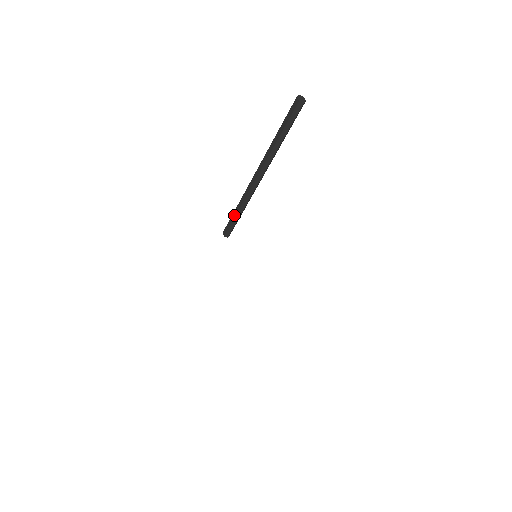
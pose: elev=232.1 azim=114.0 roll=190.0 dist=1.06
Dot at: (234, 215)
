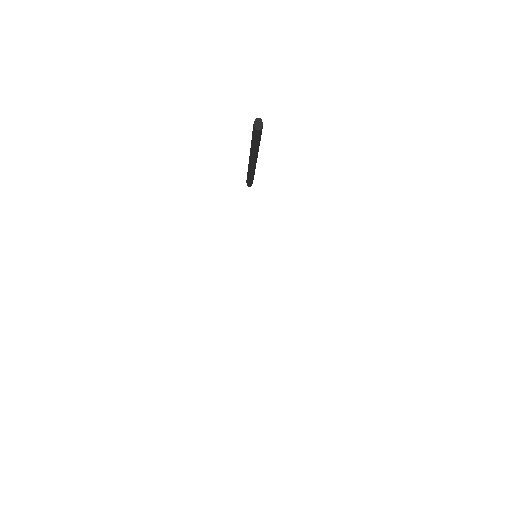
Dot at: (248, 177)
